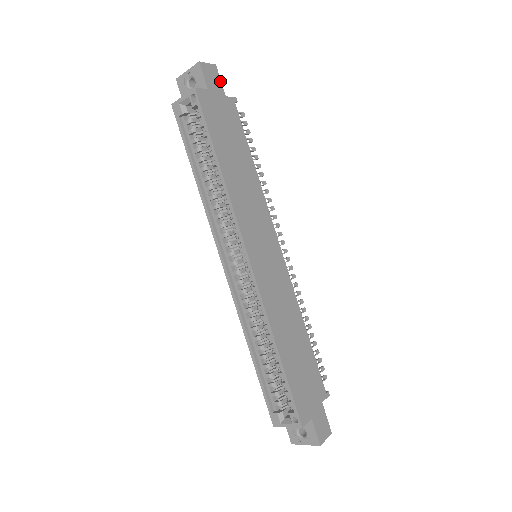
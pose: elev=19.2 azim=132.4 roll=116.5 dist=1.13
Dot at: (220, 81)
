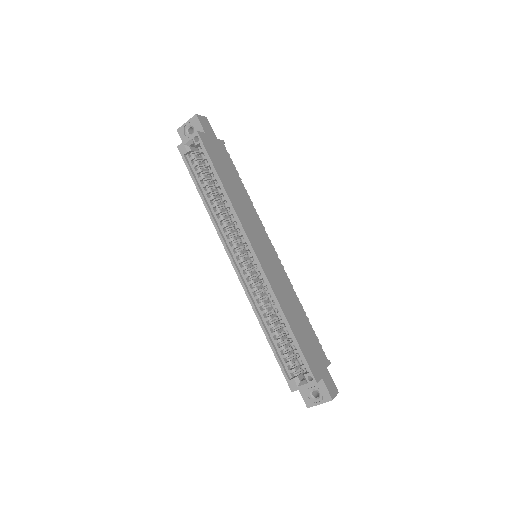
Dot at: (211, 128)
